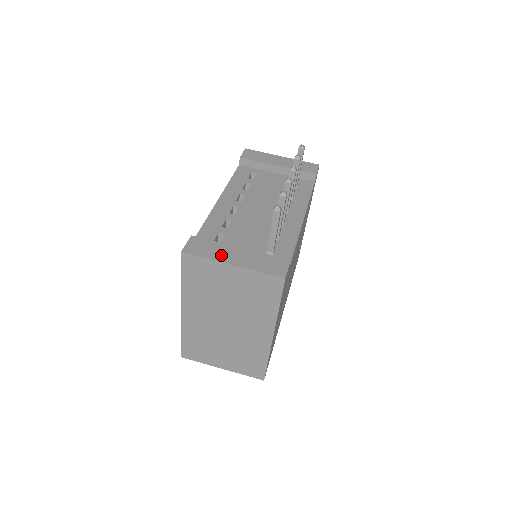
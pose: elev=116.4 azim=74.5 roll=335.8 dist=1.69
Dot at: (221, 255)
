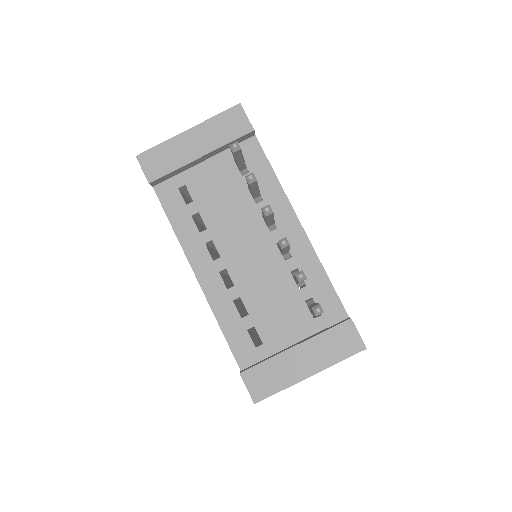
Dot at: (290, 374)
